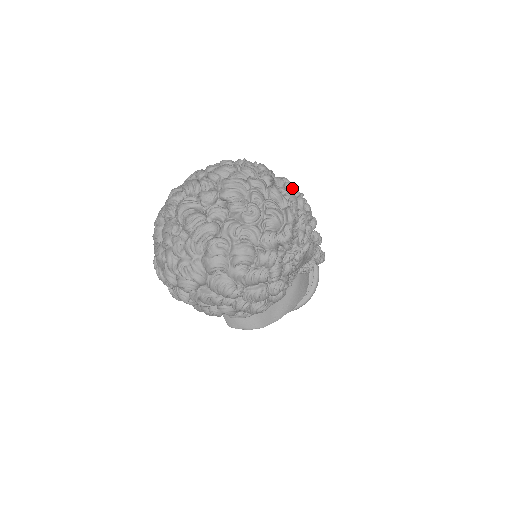
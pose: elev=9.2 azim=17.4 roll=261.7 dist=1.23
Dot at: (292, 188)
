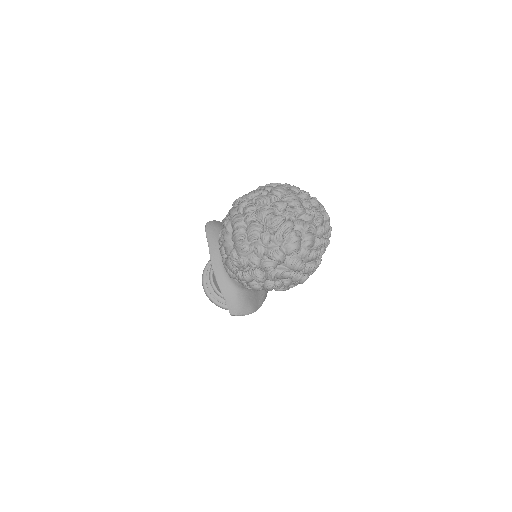
Dot at: occluded
